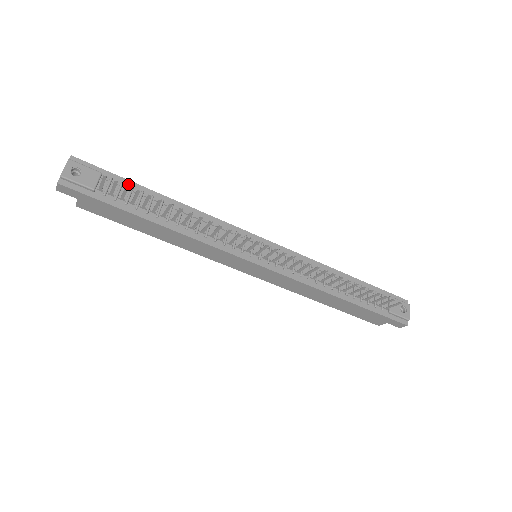
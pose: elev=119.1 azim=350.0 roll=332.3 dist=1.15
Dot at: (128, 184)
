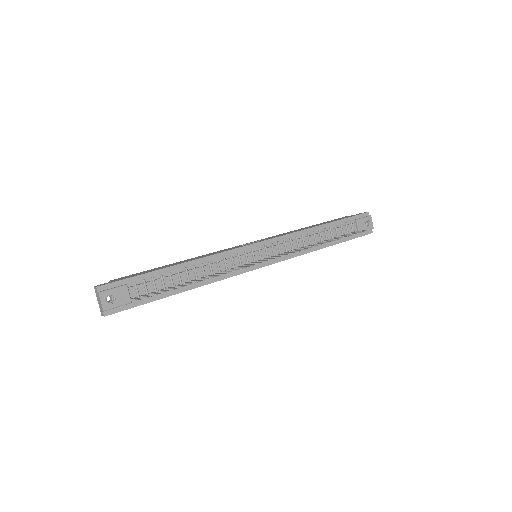
Dot at: (148, 277)
